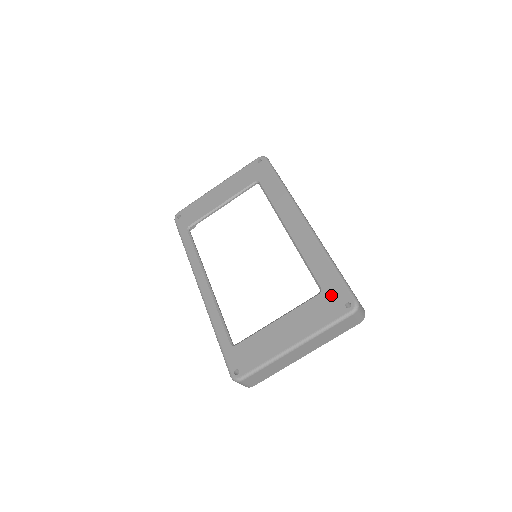
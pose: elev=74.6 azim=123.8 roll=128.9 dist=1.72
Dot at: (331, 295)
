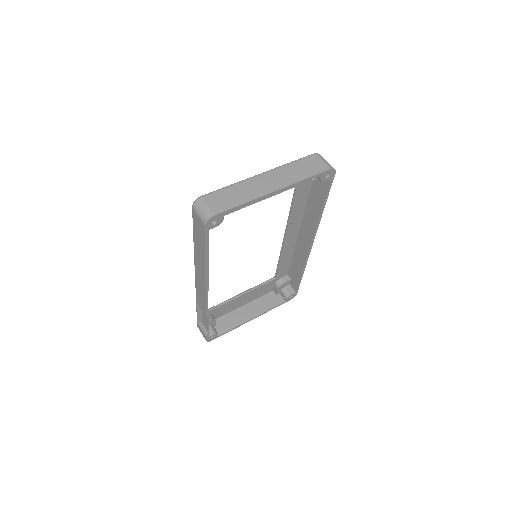
Dot at: occluded
